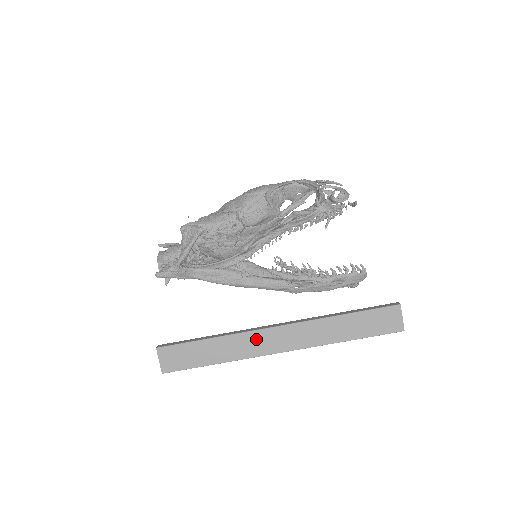
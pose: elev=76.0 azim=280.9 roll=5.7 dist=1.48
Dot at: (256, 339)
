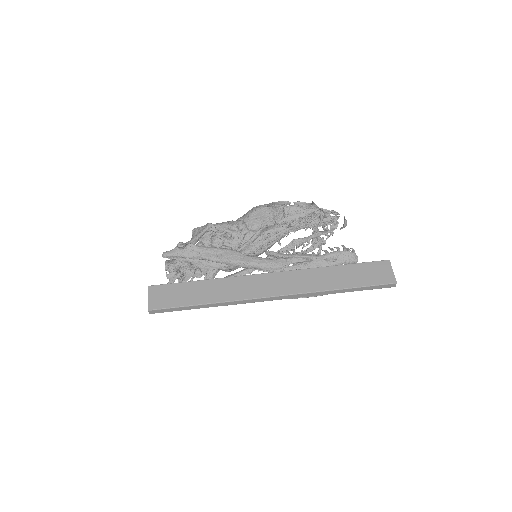
Dot at: (248, 283)
